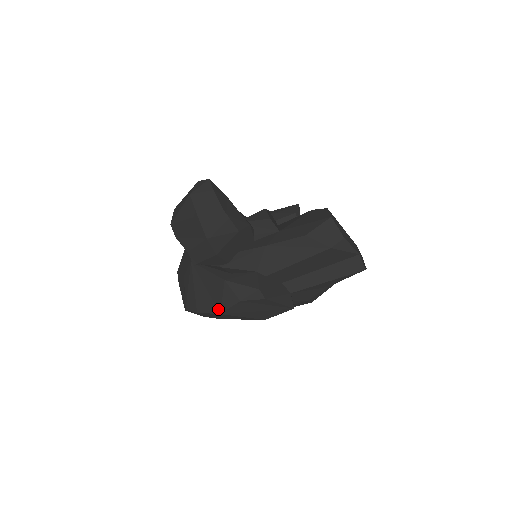
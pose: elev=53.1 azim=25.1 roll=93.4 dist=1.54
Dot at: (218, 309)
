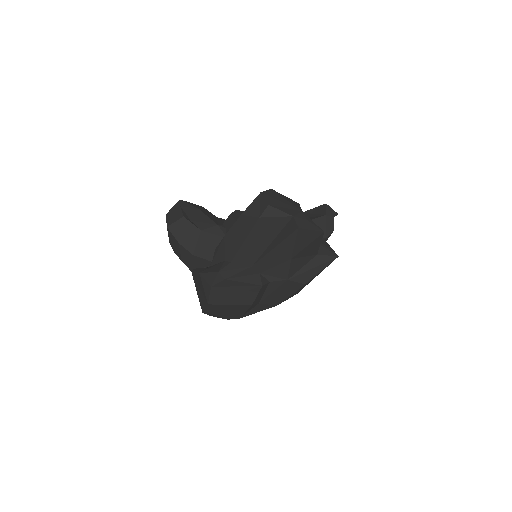
Dot at: (206, 301)
